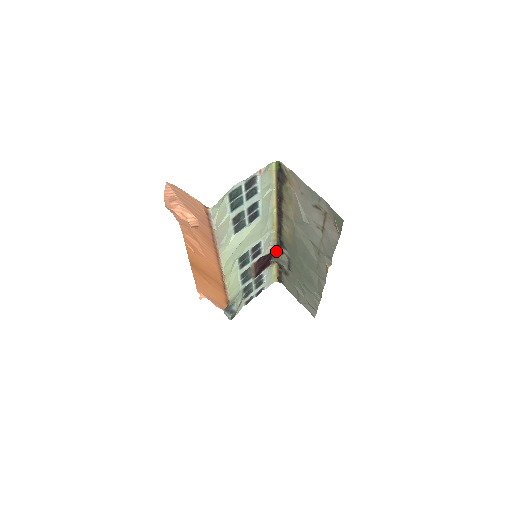
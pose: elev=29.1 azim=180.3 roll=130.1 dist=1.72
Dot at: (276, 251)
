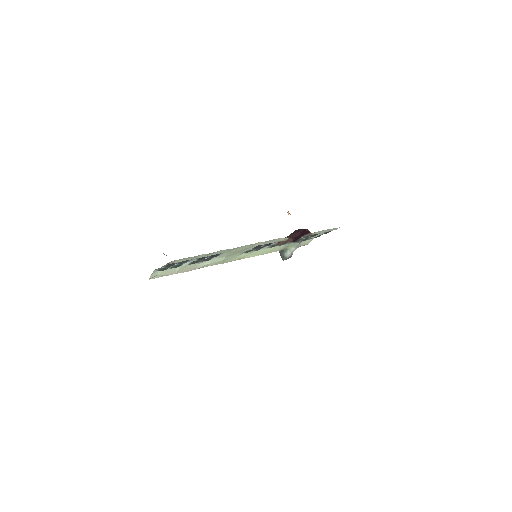
Dot at: occluded
